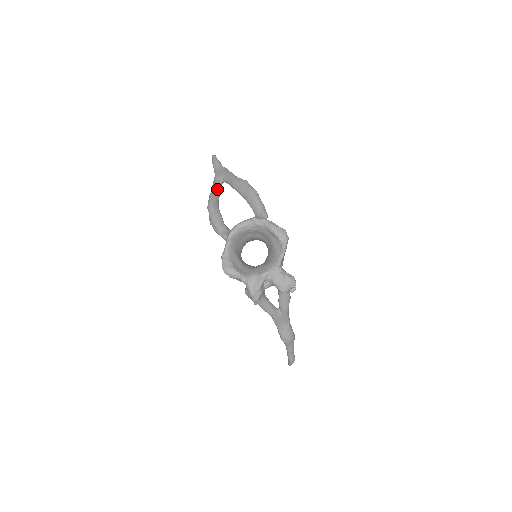
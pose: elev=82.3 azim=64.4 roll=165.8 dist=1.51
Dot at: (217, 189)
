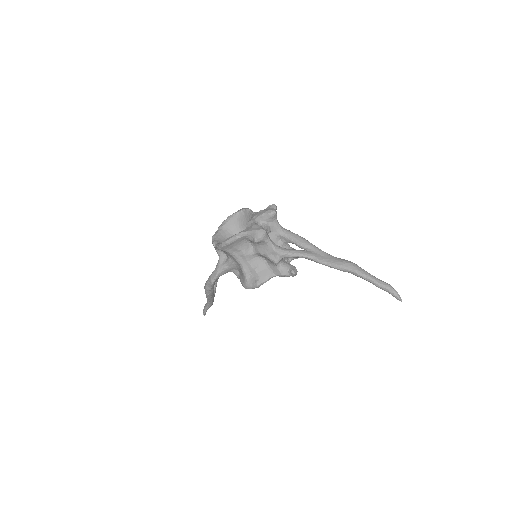
Dot at: occluded
